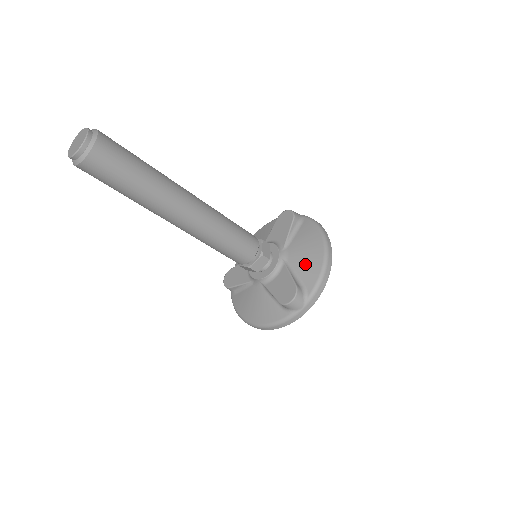
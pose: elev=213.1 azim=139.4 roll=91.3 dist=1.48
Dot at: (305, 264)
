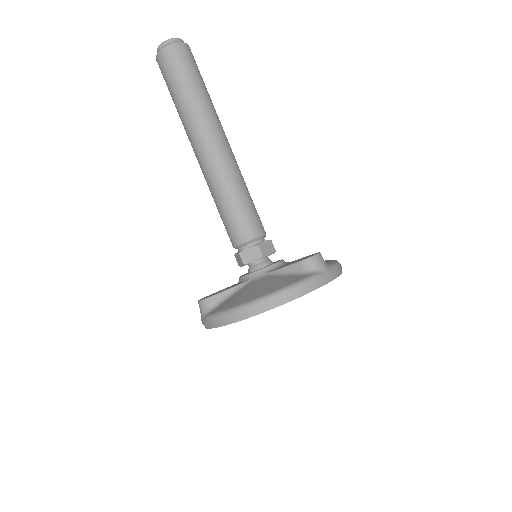
Dot at: occluded
